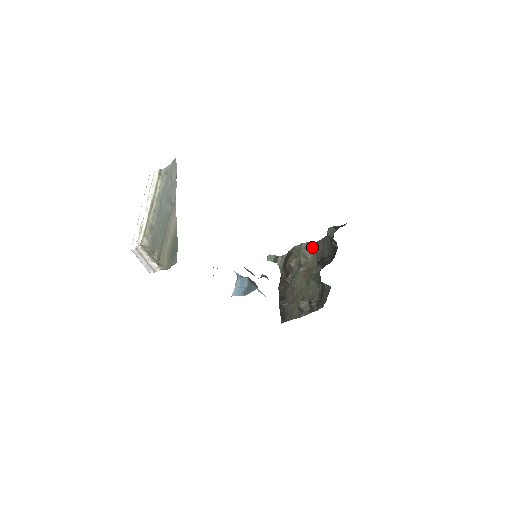
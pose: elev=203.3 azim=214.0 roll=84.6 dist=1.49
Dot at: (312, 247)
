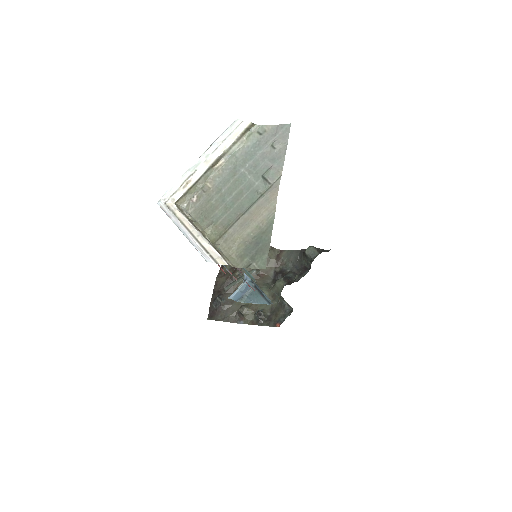
Dot at: (274, 253)
